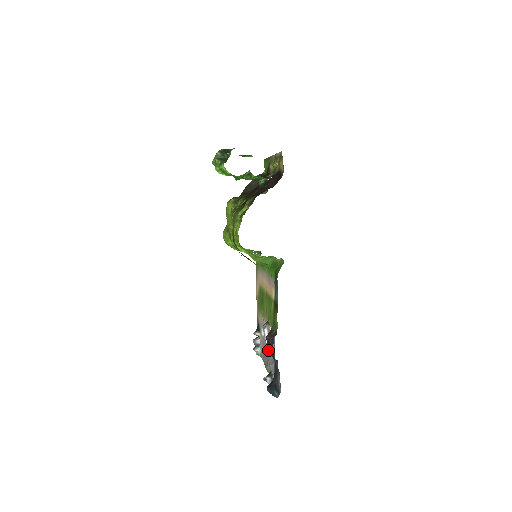
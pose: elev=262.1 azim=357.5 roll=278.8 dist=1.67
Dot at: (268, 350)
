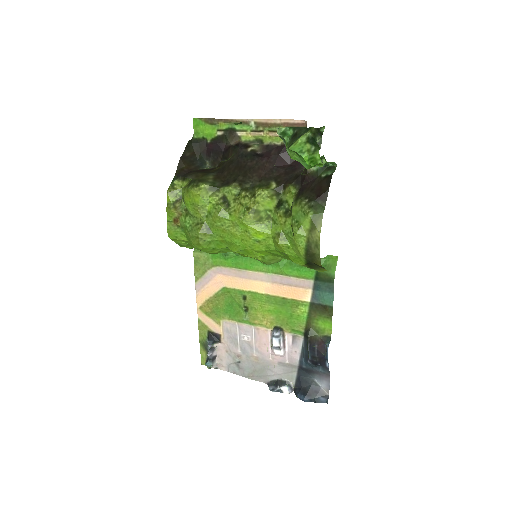
Dot at: (265, 358)
